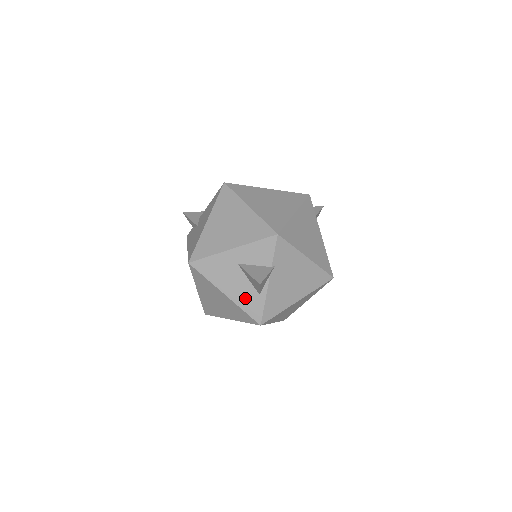
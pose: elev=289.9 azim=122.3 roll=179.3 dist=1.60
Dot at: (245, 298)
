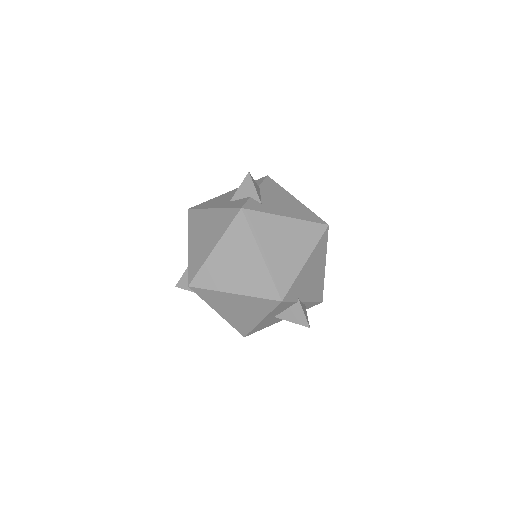
Dot at: occluded
